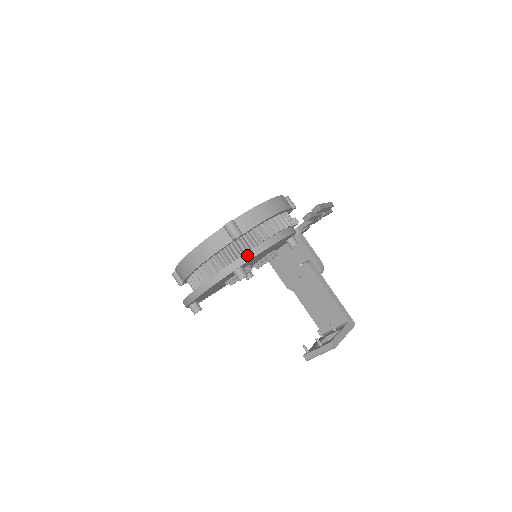
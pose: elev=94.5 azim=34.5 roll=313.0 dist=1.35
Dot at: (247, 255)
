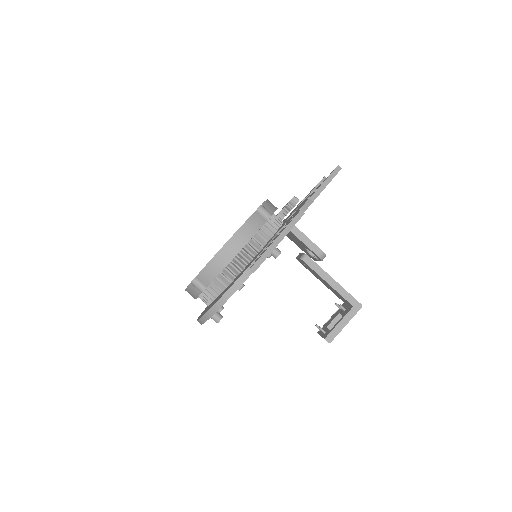
Dot at: (212, 309)
